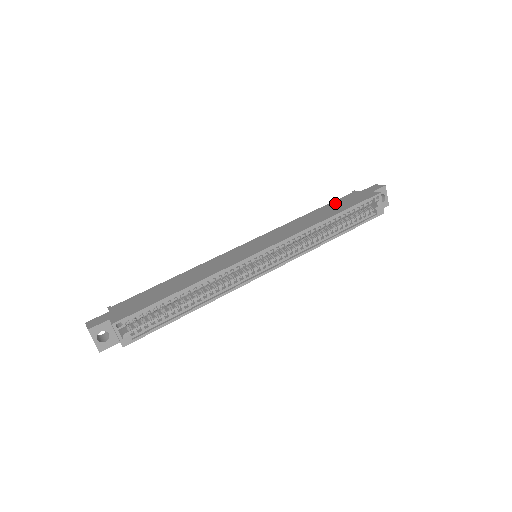
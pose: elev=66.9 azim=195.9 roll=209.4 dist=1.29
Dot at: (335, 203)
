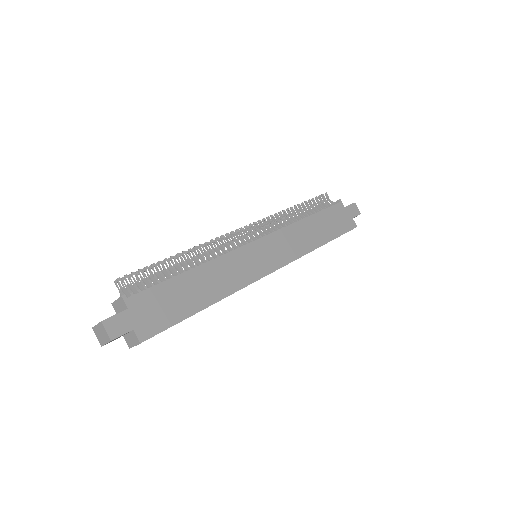
Dot at: (327, 216)
